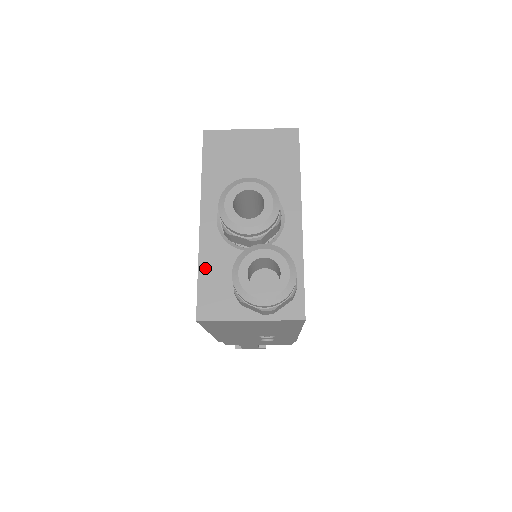
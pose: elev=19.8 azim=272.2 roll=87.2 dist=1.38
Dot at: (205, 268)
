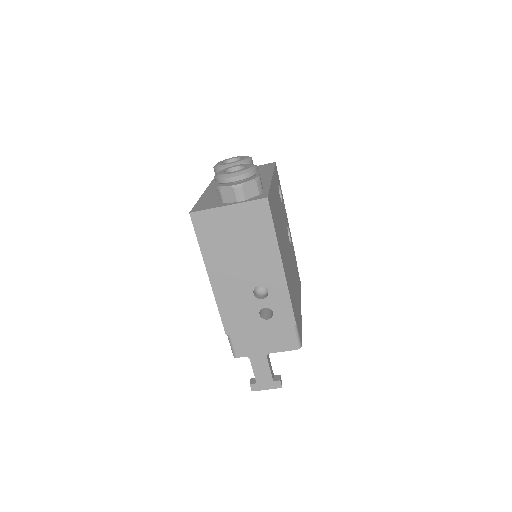
Dot at: (202, 200)
